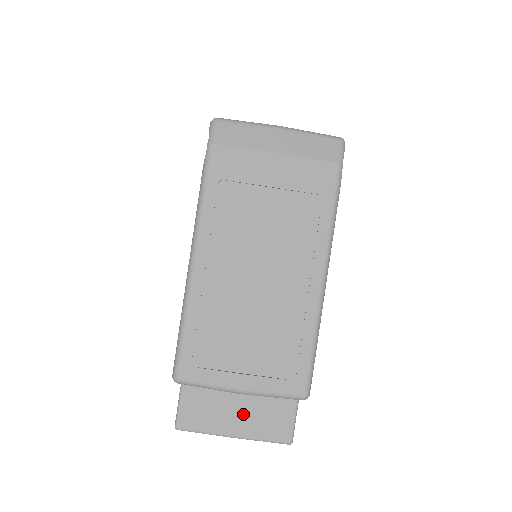
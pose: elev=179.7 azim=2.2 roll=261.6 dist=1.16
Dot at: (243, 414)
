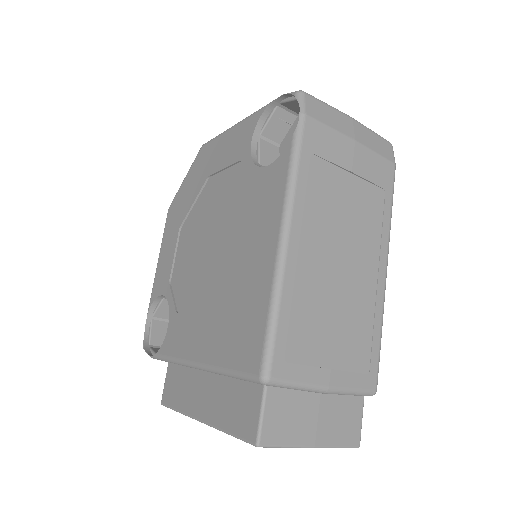
Dot at: (323, 418)
